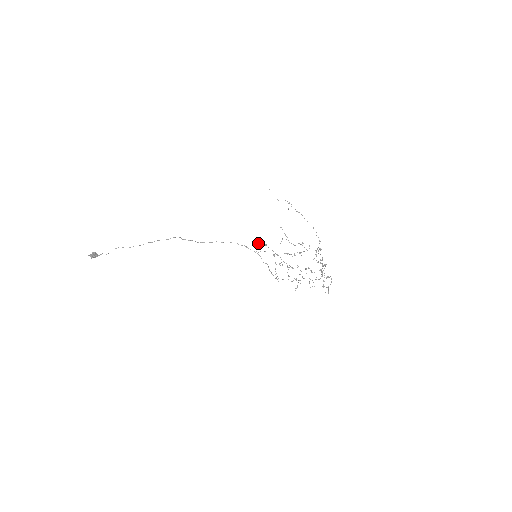
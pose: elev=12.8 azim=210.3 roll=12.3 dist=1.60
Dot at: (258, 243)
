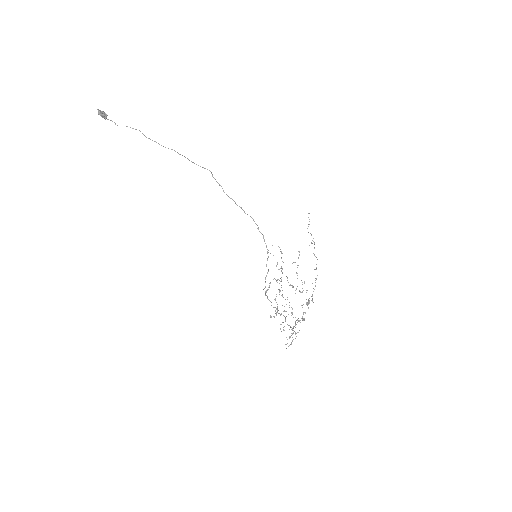
Dot at: occluded
